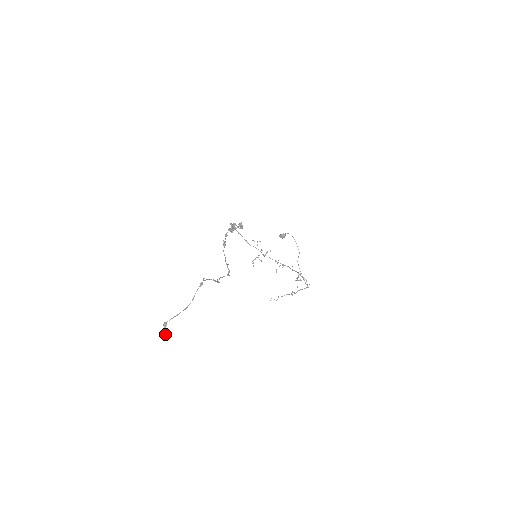
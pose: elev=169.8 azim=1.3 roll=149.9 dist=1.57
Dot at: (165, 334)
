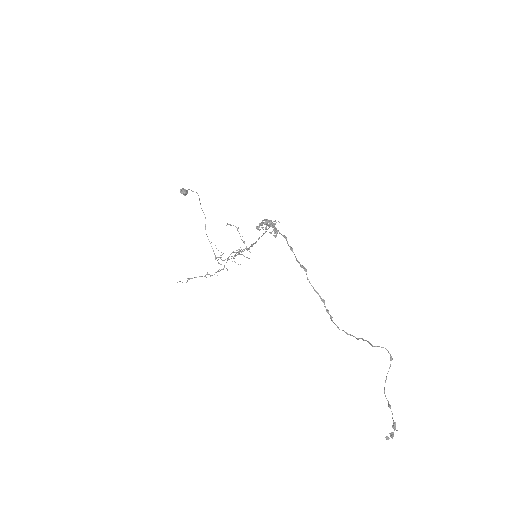
Dot at: (393, 436)
